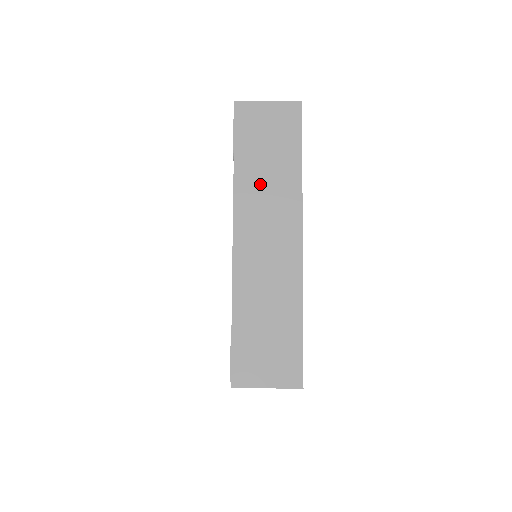
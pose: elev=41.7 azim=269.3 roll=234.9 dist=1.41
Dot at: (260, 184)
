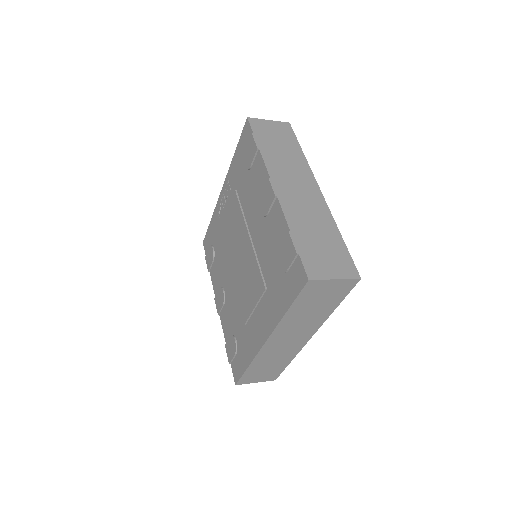
Dot at: (300, 319)
